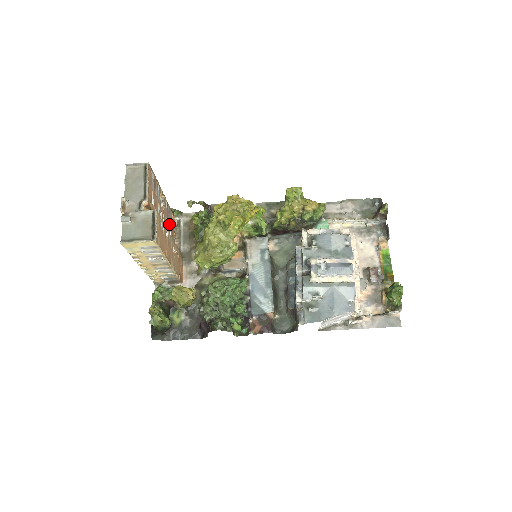
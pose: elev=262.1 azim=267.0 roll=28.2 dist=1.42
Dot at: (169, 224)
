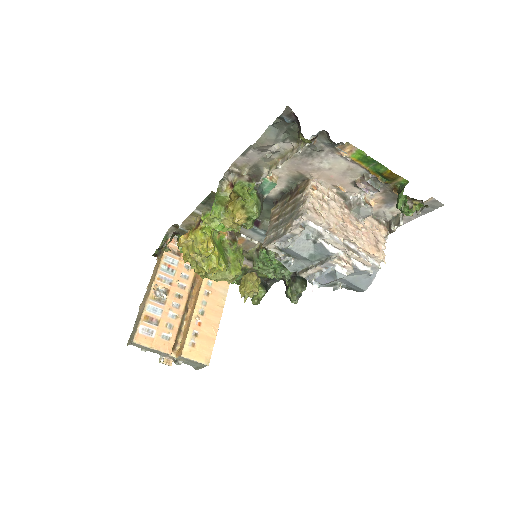
Dot at: (179, 268)
